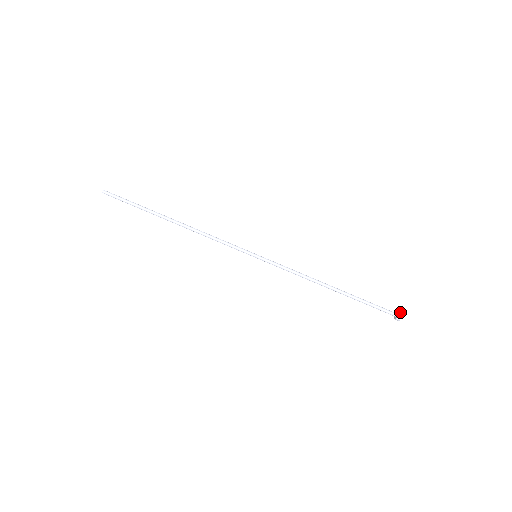
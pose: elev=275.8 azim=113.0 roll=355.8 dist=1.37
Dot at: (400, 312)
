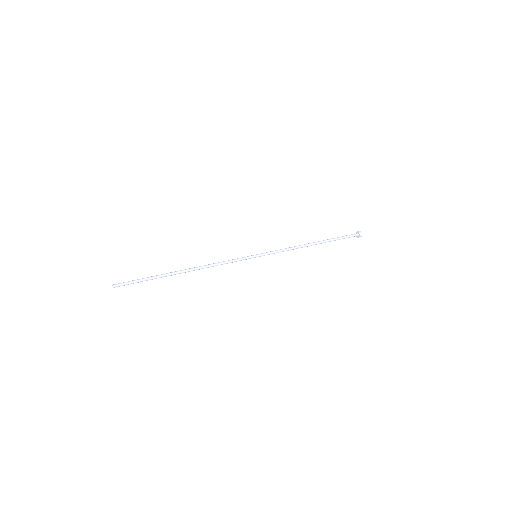
Dot at: (359, 231)
